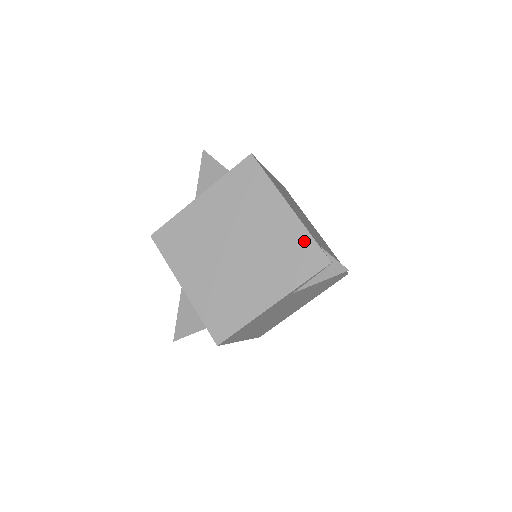
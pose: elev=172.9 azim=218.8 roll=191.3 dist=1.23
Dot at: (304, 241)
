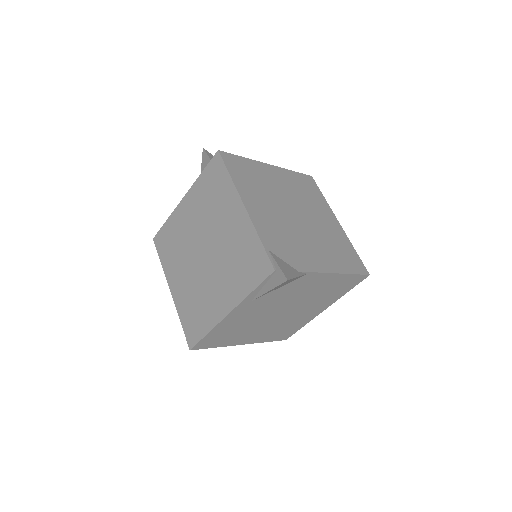
Dot at: (254, 245)
